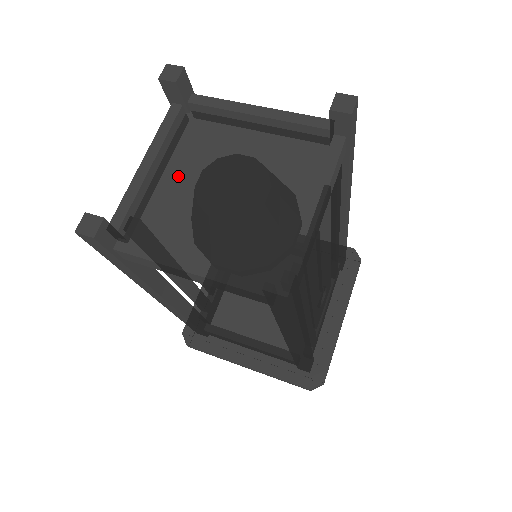
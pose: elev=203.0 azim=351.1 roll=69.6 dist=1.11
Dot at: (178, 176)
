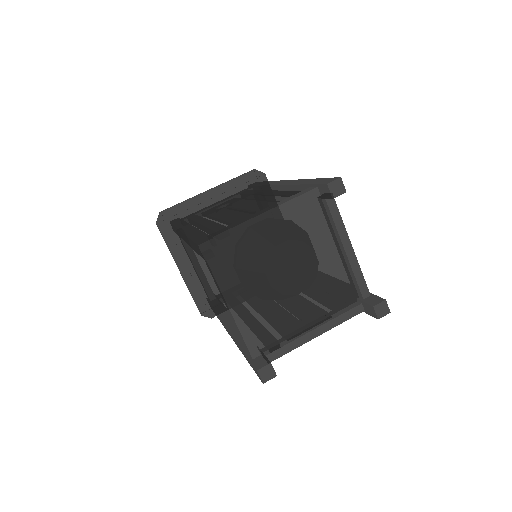
Dot at: (275, 237)
